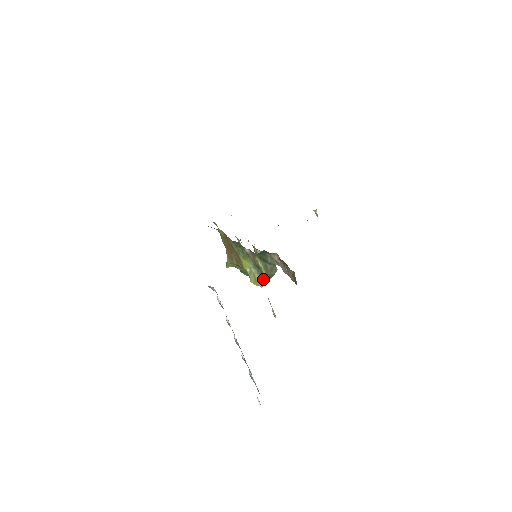
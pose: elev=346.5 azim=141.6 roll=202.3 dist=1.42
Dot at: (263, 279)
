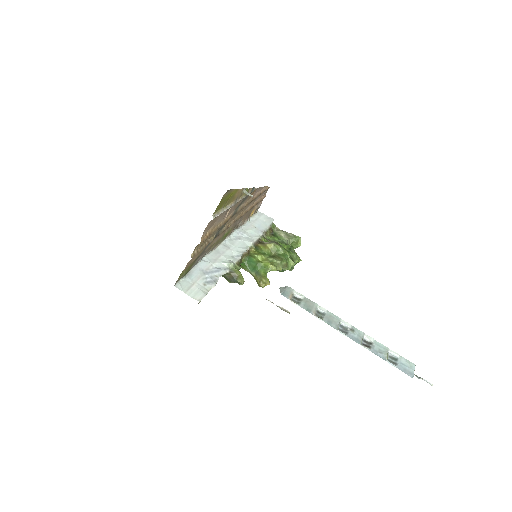
Dot at: (261, 279)
